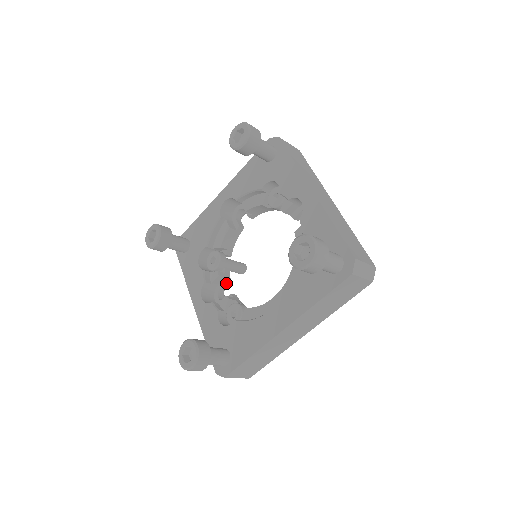
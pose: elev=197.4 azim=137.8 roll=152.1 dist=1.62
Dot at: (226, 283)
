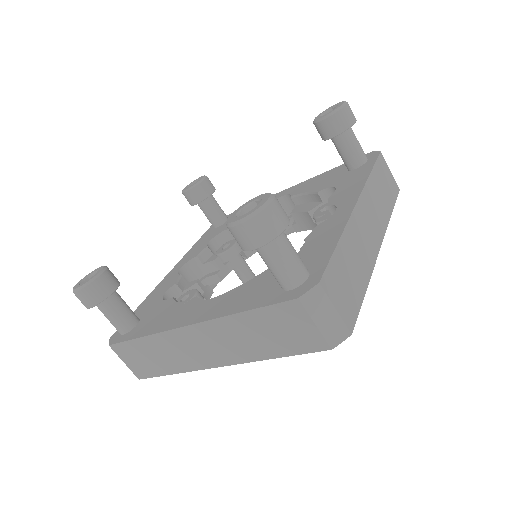
Dot at: (216, 275)
